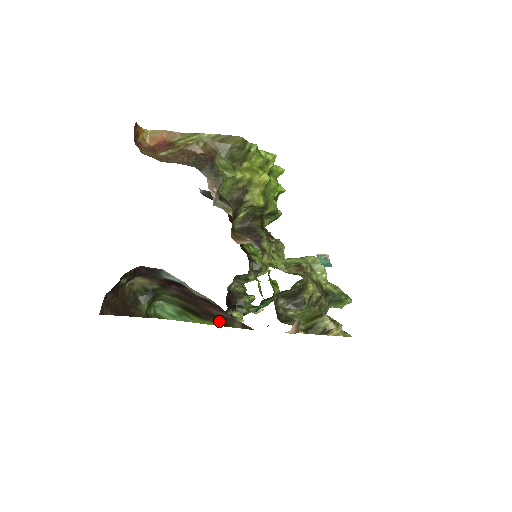
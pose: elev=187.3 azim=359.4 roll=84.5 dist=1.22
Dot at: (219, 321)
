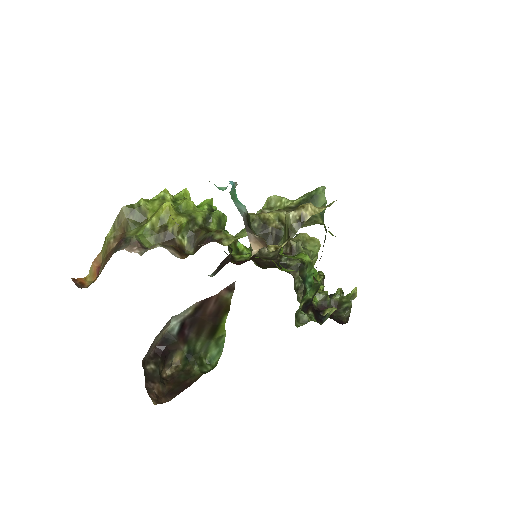
Dot at: (223, 311)
